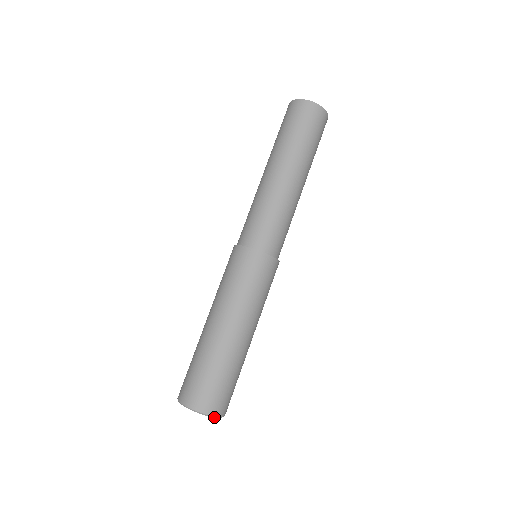
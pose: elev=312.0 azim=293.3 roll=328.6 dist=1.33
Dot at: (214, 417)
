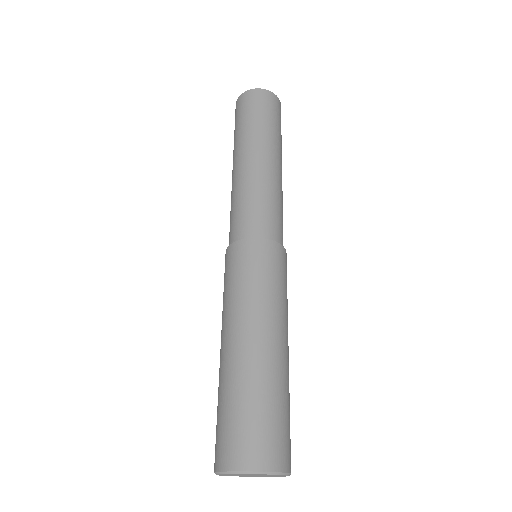
Dot at: (283, 475)
